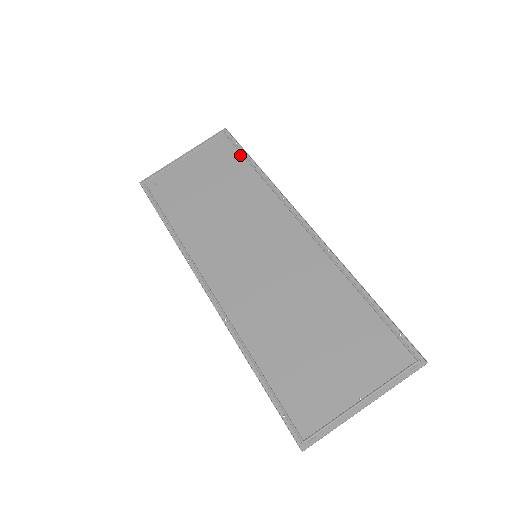
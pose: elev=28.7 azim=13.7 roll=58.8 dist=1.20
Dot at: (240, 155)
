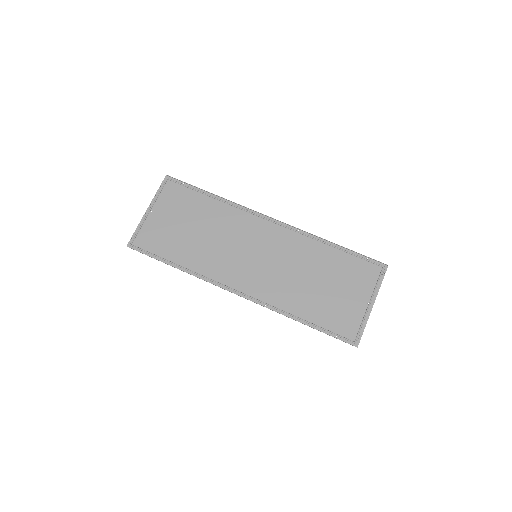
Dot at: (193, 191)
